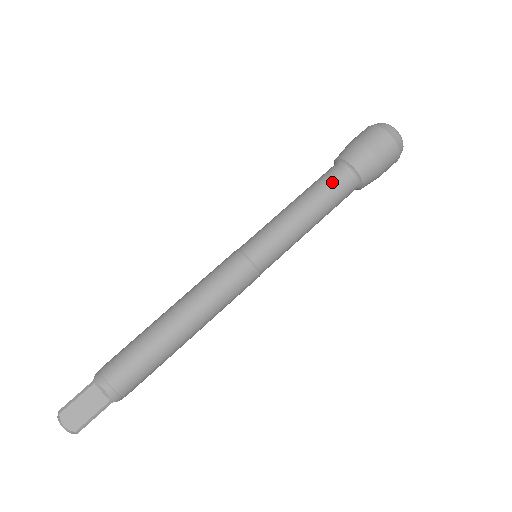
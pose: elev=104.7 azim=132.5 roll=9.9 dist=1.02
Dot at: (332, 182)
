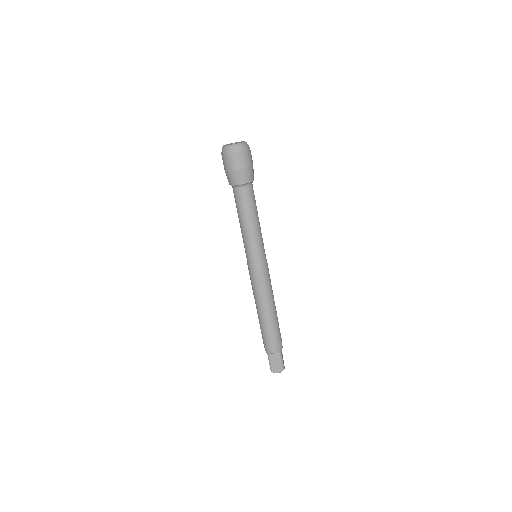
Dot at: (241, 200)
